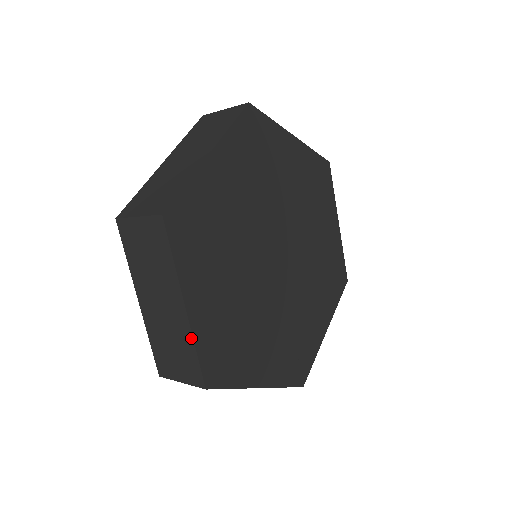
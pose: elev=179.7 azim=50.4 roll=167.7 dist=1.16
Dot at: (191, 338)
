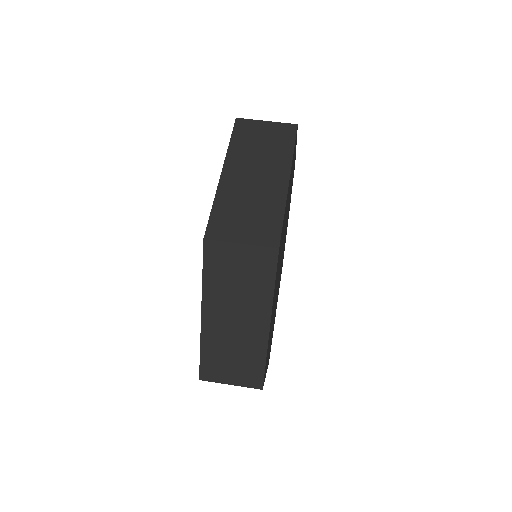
Dot at: occluded
